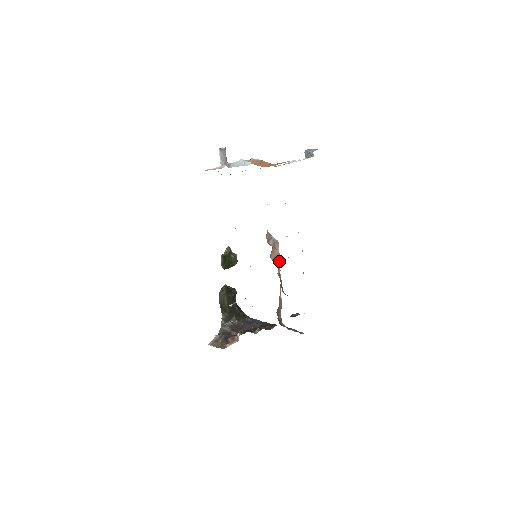
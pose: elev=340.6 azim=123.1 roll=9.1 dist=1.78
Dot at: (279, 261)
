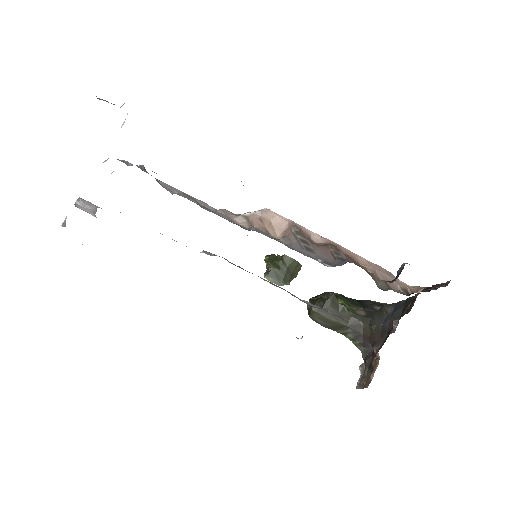
Dot at: (296, 229)
